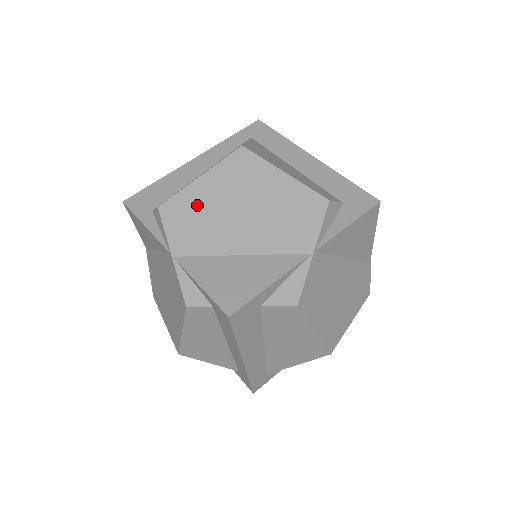
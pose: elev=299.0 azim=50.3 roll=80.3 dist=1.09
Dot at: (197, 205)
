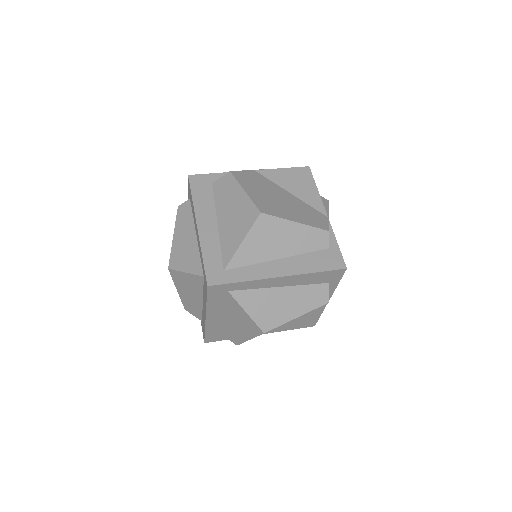
Dot at: occluded
